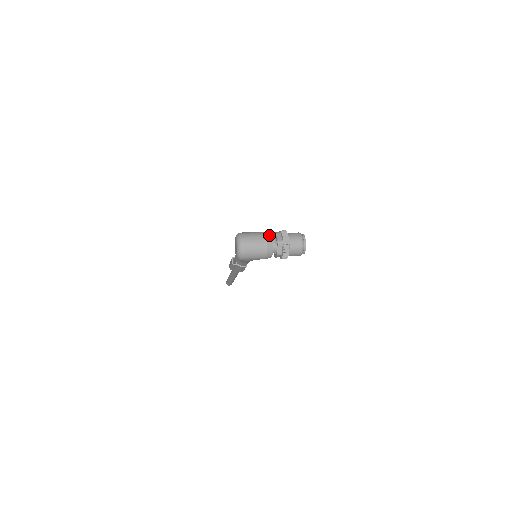
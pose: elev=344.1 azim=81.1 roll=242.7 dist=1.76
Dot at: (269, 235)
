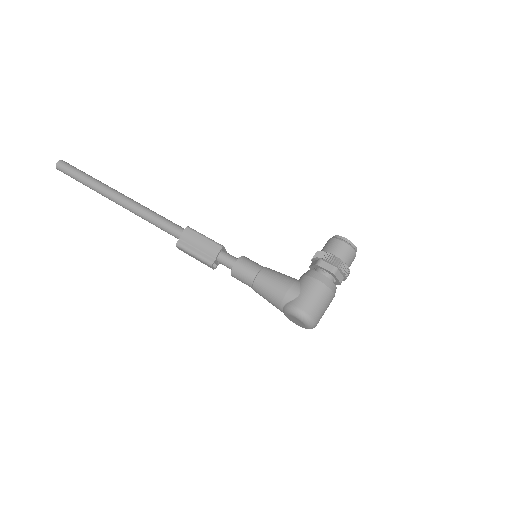
Dot at: (333, 287)
